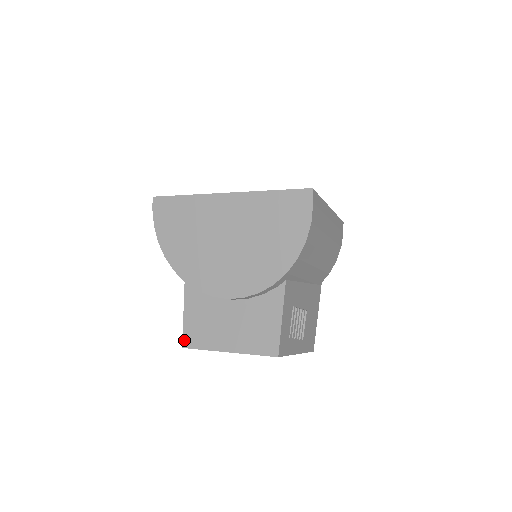
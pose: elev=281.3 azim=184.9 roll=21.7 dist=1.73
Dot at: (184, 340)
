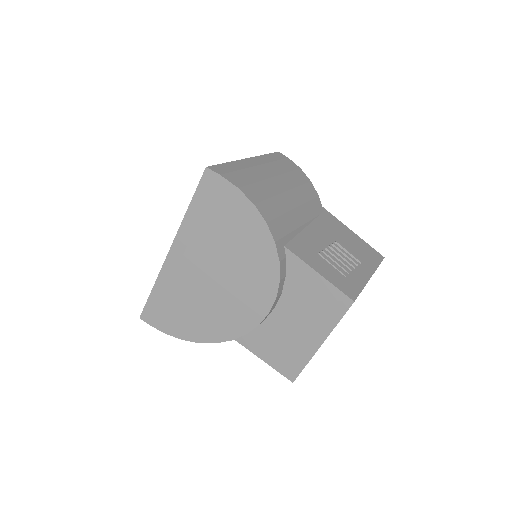
Dot at: (287, 376)
